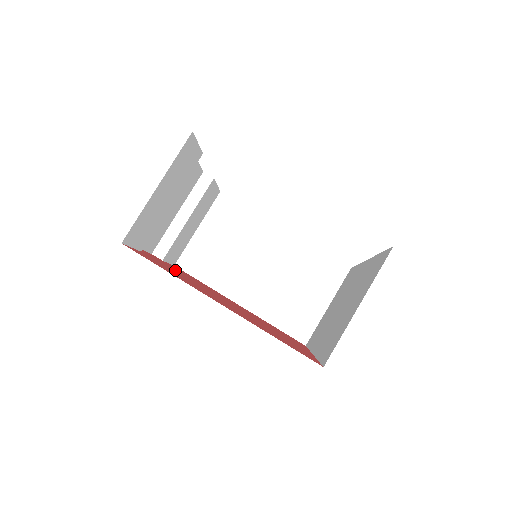
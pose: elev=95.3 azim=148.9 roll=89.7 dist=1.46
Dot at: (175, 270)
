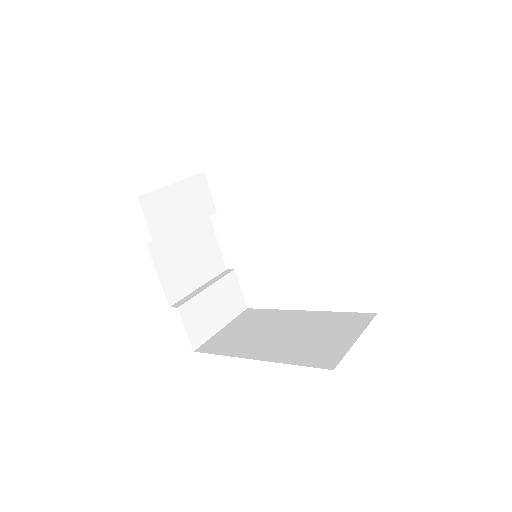
Dot at: occluded
